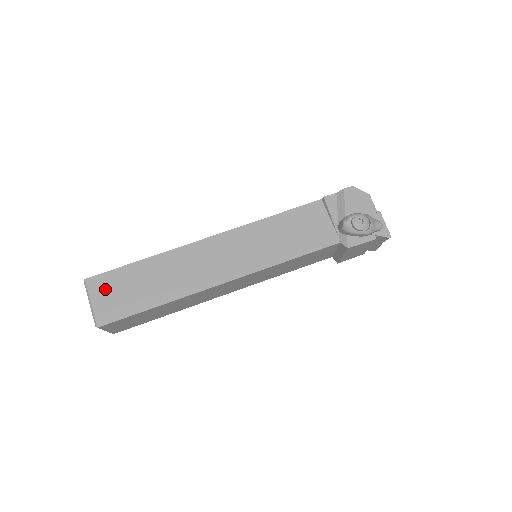
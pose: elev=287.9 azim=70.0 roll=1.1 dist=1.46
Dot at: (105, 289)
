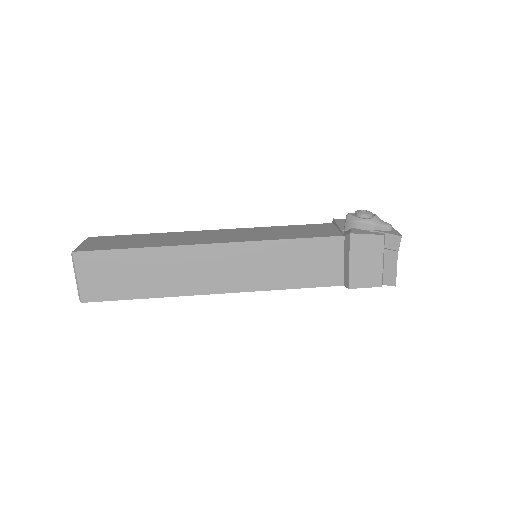
Dot at: (100, 240)
